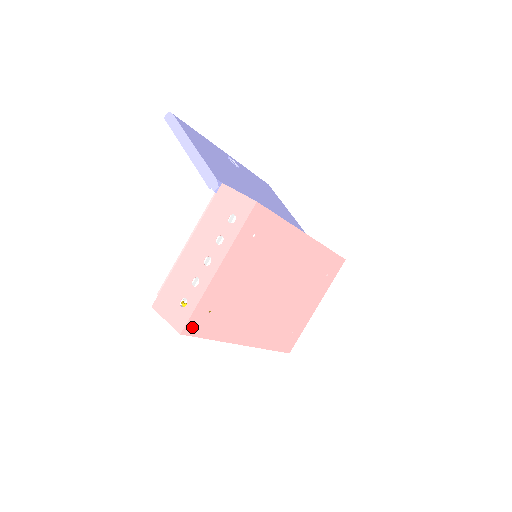
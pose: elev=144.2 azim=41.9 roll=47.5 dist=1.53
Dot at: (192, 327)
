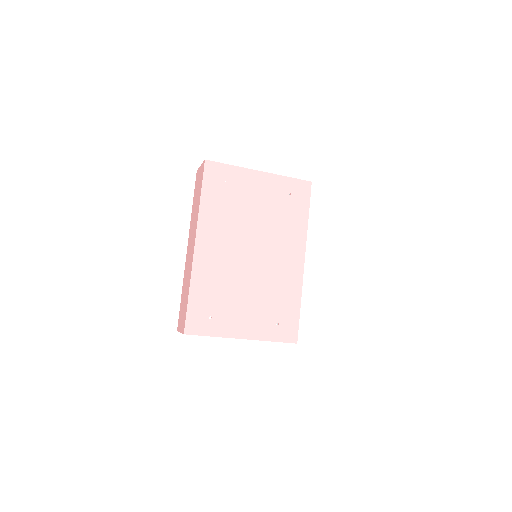
Dot at: (212, 169)
